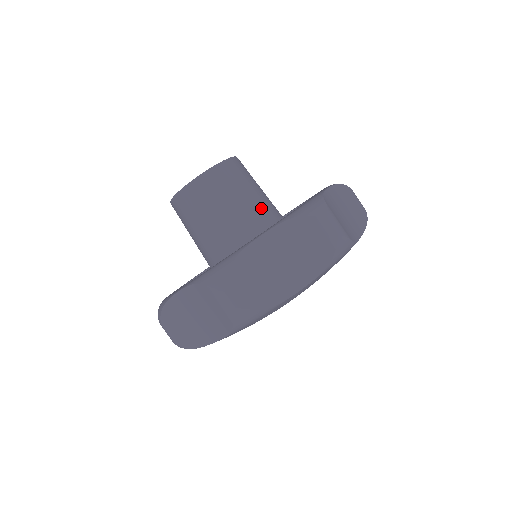
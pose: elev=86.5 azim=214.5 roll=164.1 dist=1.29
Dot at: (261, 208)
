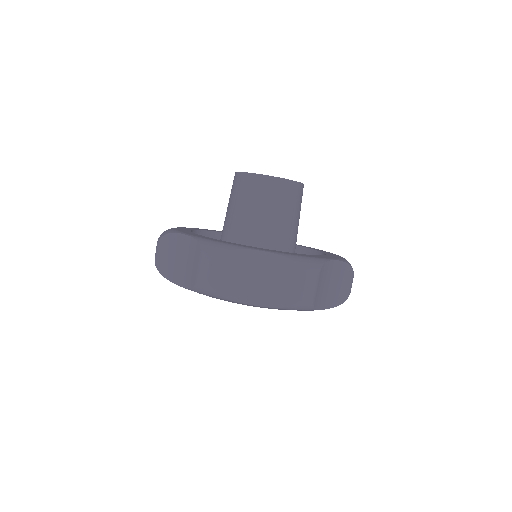
Dot at: occluded
